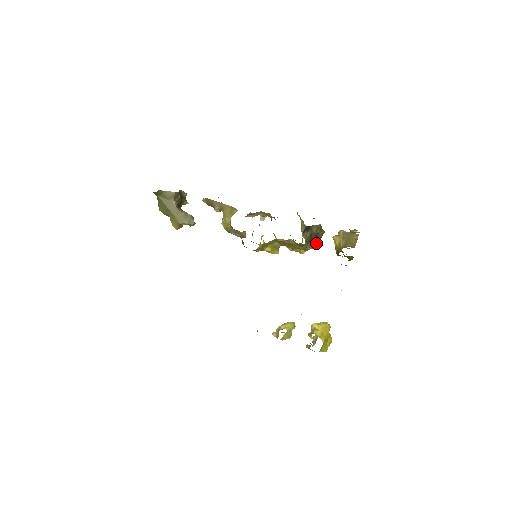
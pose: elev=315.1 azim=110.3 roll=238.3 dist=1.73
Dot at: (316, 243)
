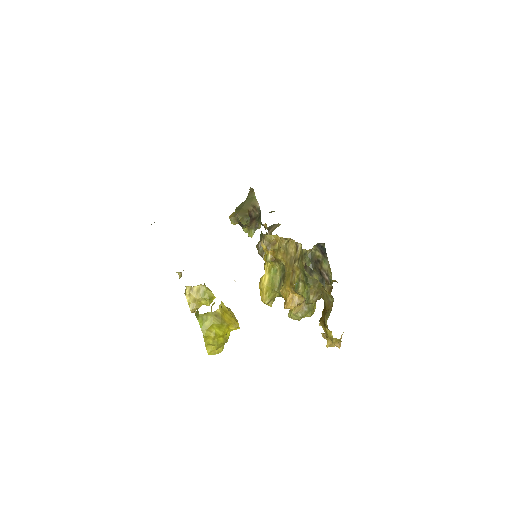
Dot at: (313, 280)
